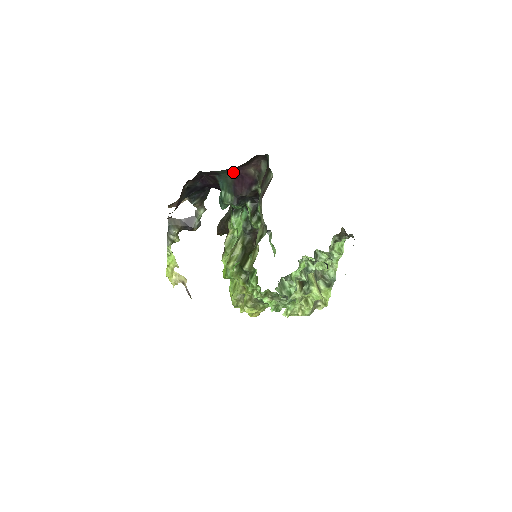
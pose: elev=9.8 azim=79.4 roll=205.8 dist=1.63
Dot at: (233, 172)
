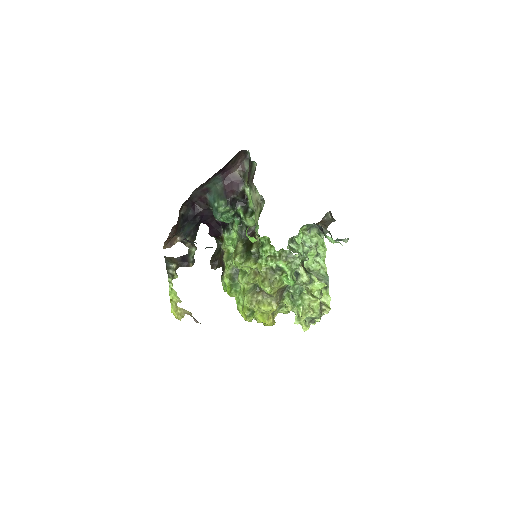
Dot at: (222, 179)
